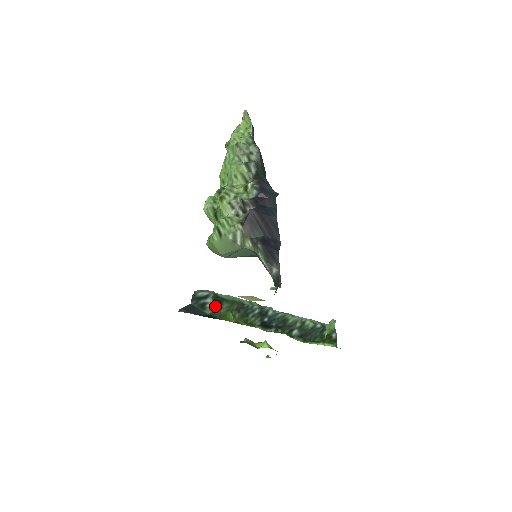
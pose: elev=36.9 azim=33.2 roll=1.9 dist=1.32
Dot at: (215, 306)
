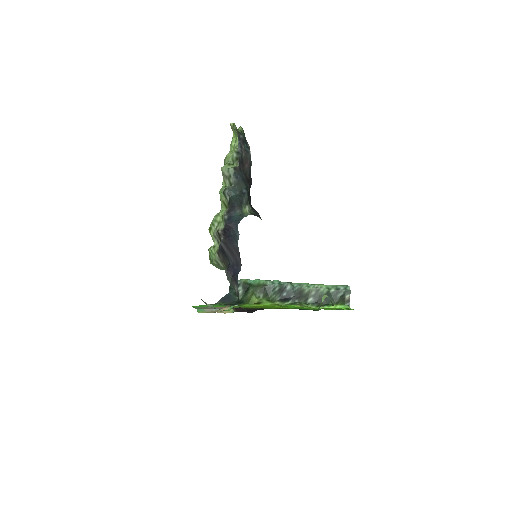
Dot at: (244, 292)
